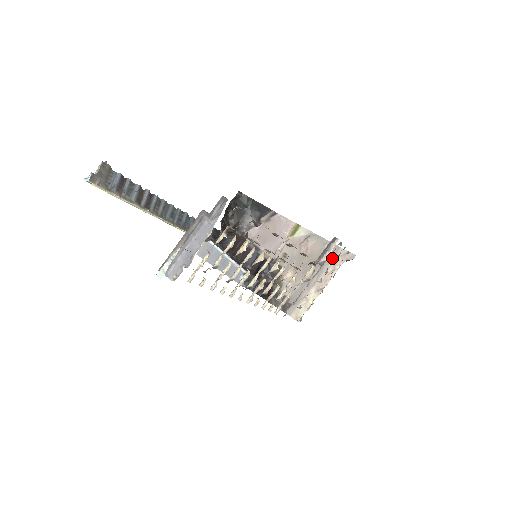
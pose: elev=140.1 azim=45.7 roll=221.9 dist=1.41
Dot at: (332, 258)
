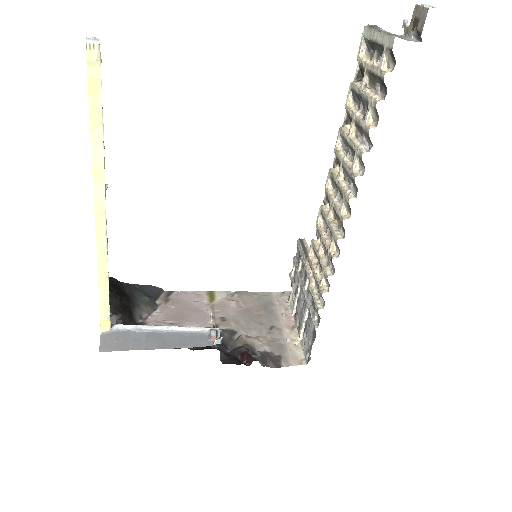
Dot at: (274, 302)
